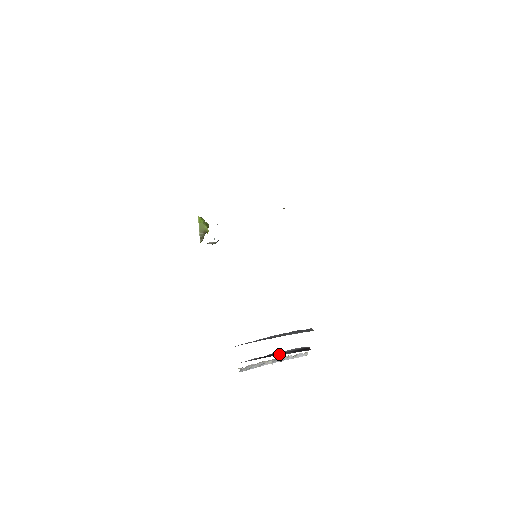
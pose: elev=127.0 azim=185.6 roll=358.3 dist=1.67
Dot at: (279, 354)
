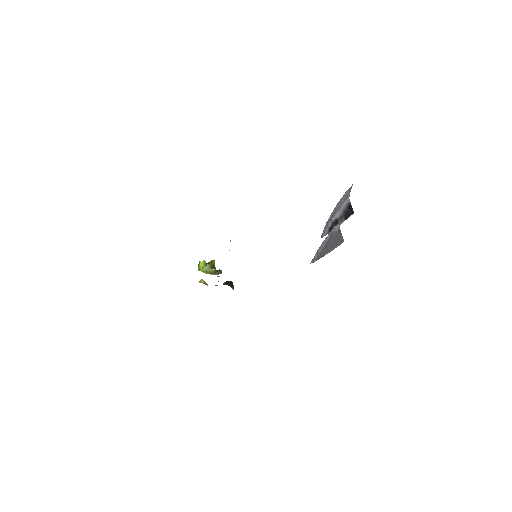
Dot at: occluded
